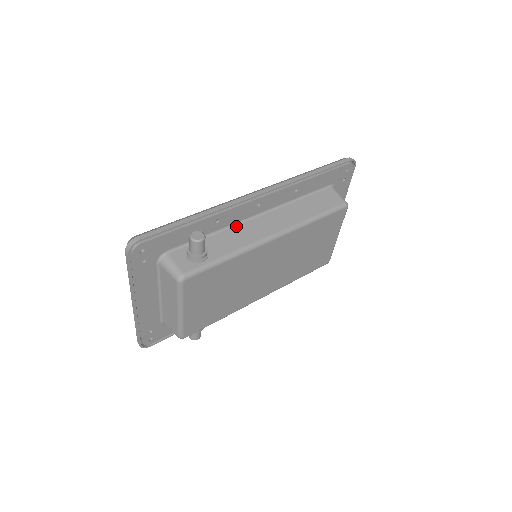
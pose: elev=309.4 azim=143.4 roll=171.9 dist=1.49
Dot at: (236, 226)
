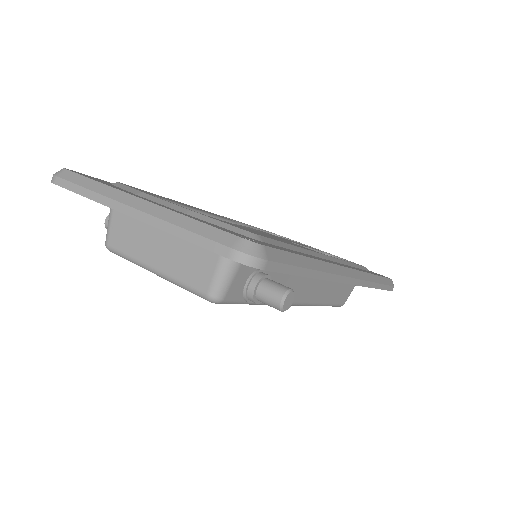
Dot at: occluded
